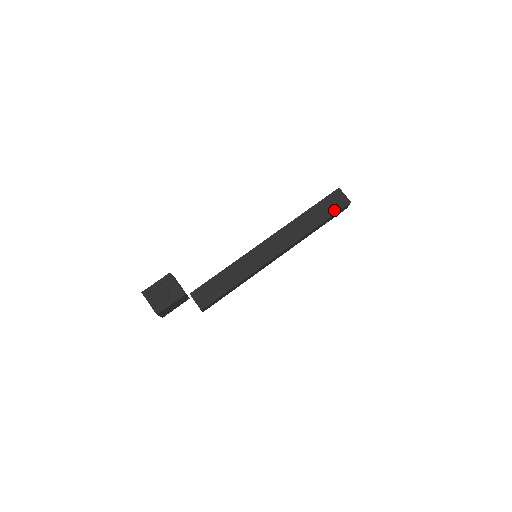
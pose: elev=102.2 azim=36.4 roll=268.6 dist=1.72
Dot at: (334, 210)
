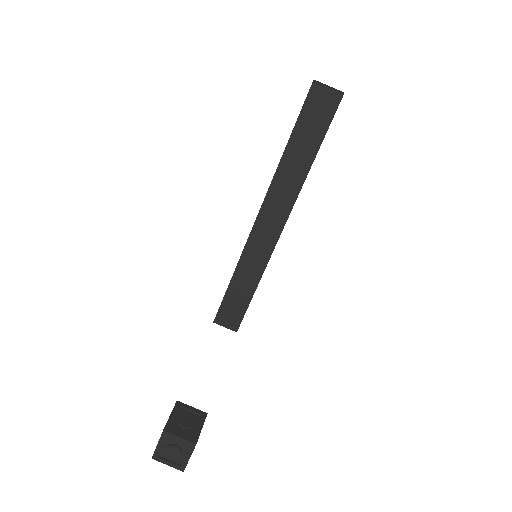
Dot at: (324, 124)
